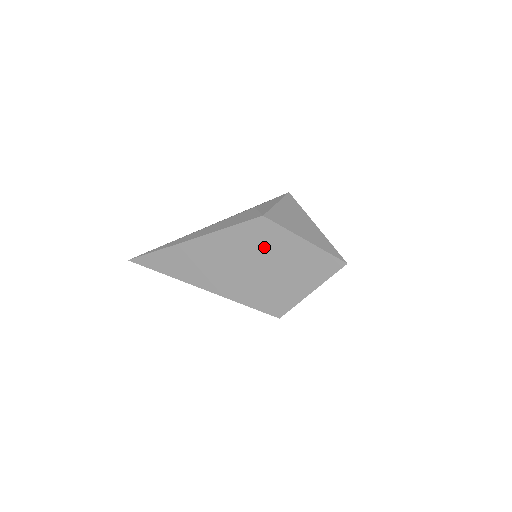
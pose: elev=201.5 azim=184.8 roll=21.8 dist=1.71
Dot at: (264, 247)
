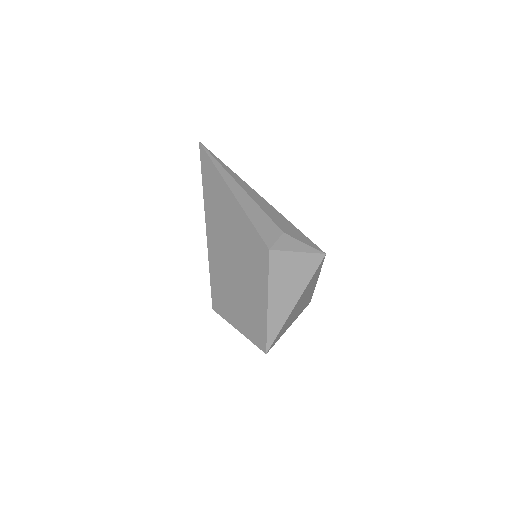
Dot at: (250, 265)
